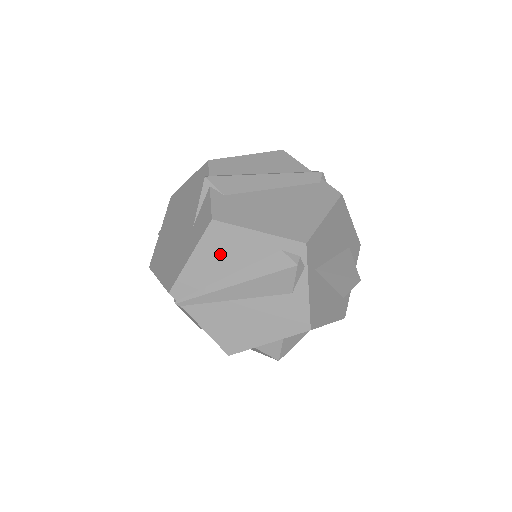
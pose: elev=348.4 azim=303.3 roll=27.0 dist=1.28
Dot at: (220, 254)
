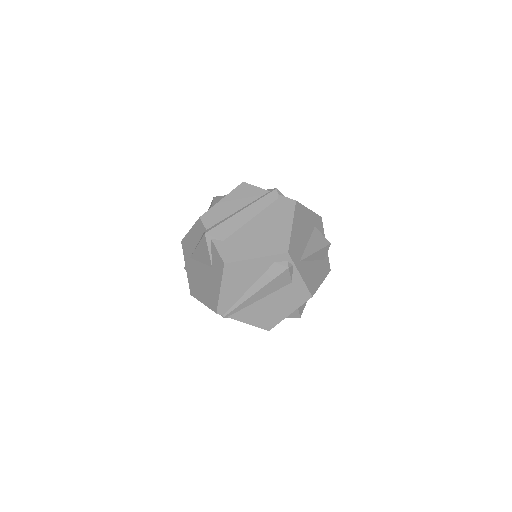
Dot at: (238, 280)
